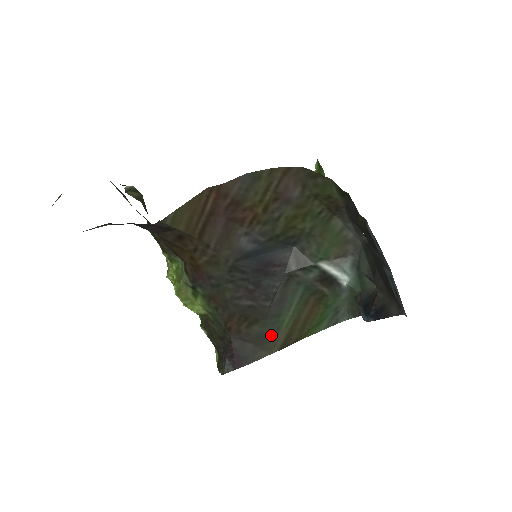
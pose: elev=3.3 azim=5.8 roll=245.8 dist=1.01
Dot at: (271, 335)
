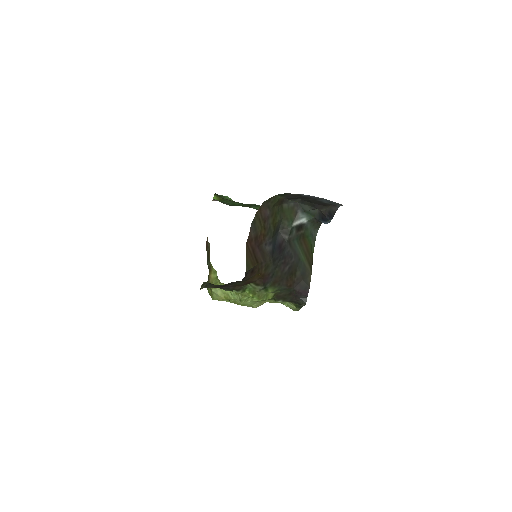
Dot at: (304, 269)
